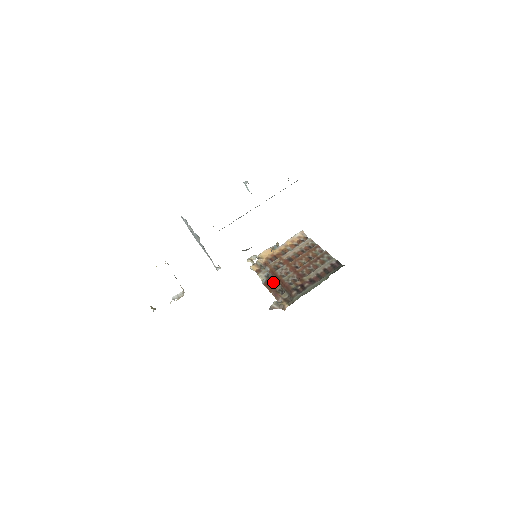
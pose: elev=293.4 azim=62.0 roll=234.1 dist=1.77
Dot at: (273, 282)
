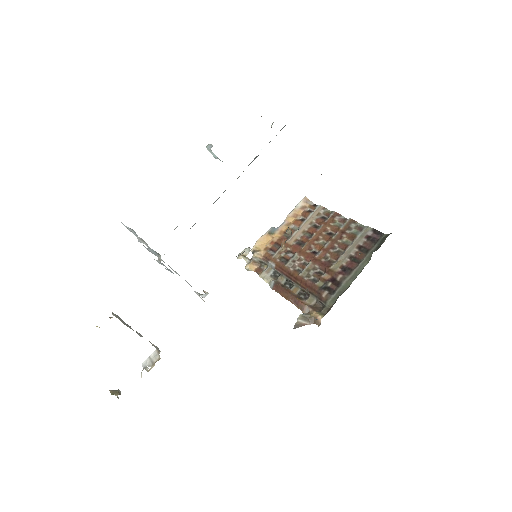
Dot at: (286, 283)
